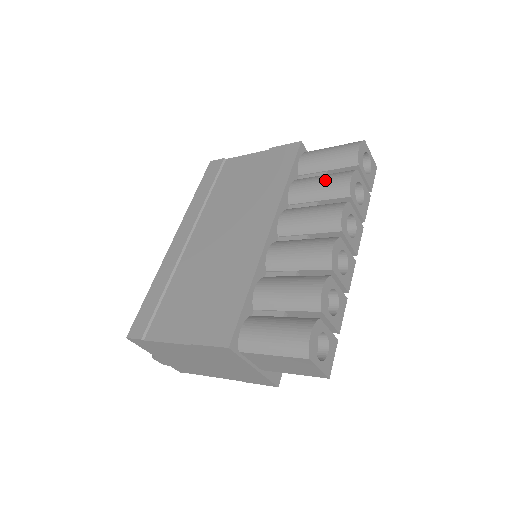
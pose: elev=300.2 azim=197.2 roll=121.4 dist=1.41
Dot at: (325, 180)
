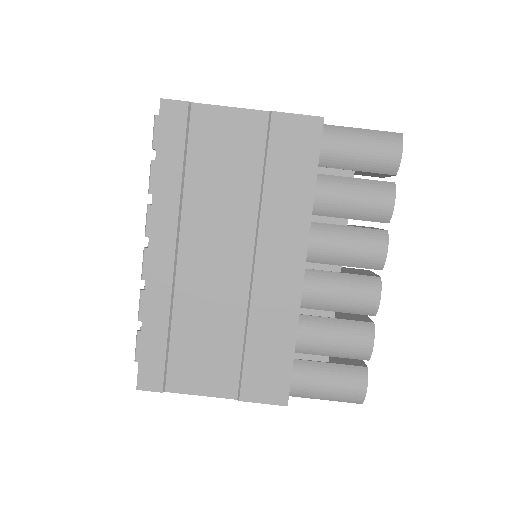
Dot at: (362, 198)
